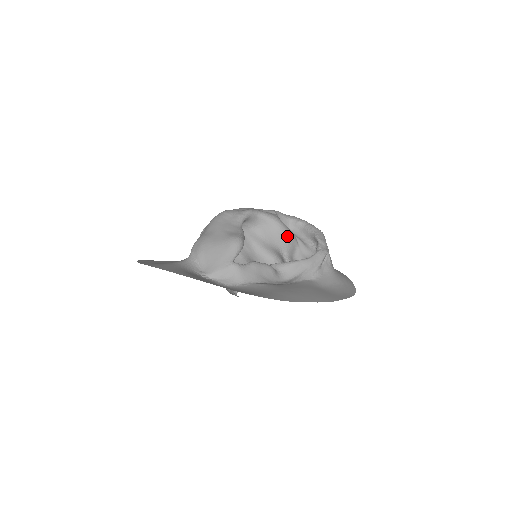
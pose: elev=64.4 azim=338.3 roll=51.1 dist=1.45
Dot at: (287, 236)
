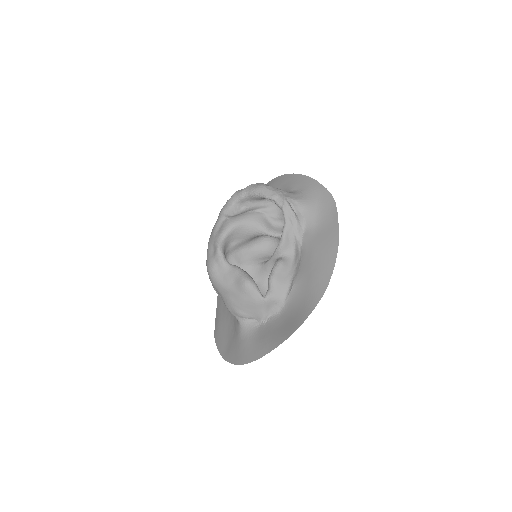
Dot at: (253, 222)
